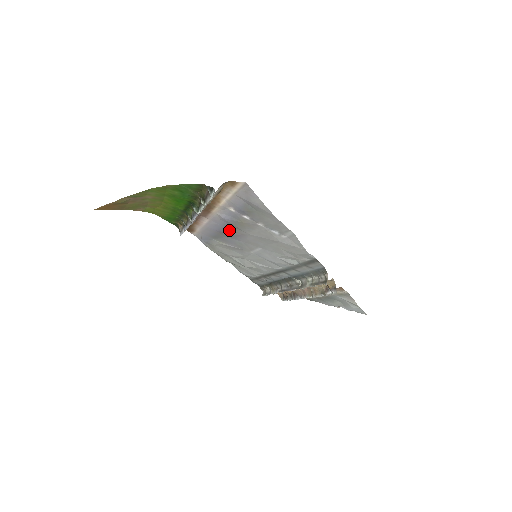
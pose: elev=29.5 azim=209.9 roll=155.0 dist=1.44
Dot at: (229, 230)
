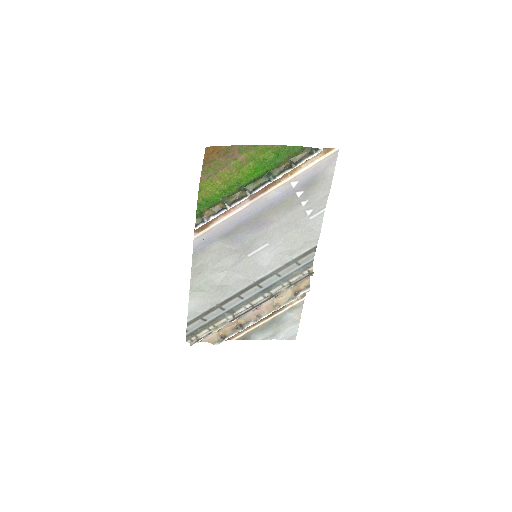
Dot at: (260, 217)
